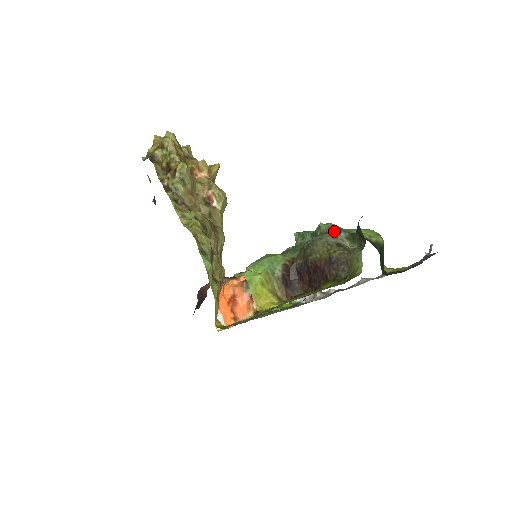
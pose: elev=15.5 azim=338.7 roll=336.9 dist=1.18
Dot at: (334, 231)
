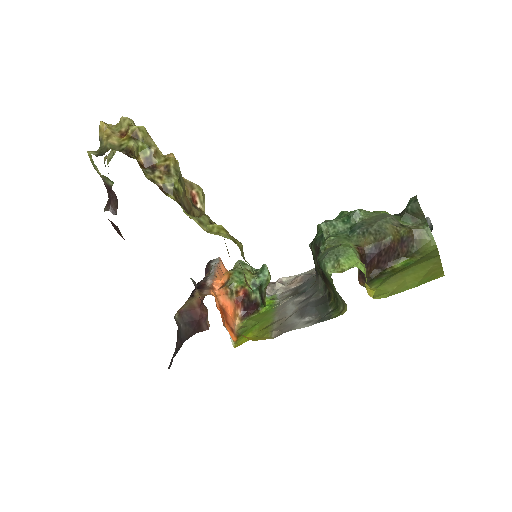
Dot at: (381, 215)
